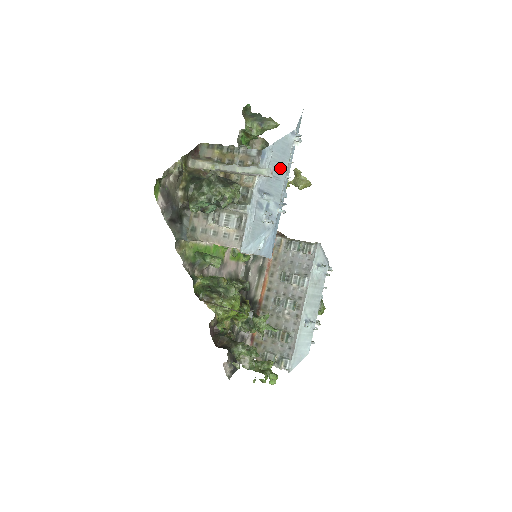
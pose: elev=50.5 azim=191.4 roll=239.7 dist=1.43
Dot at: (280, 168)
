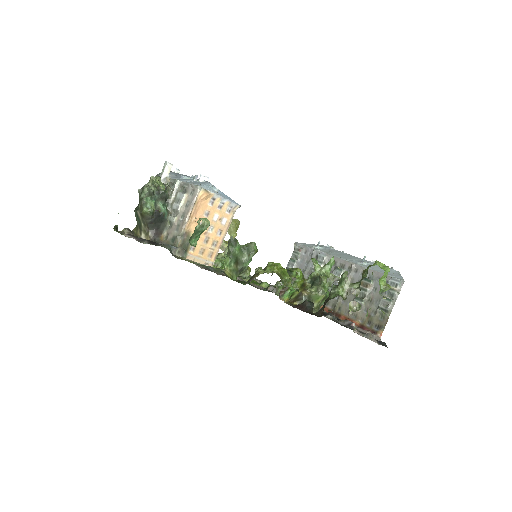
Dot at: (180, 175)
